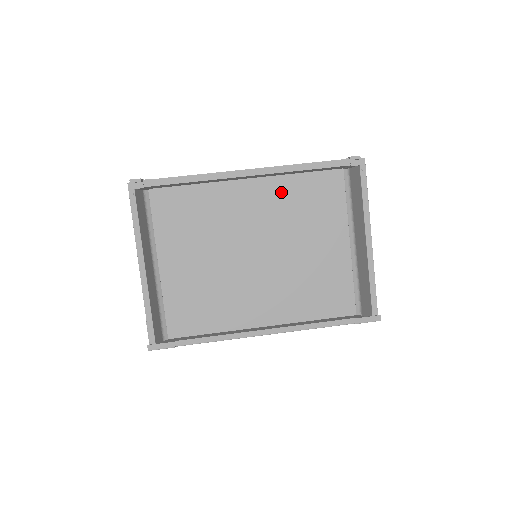
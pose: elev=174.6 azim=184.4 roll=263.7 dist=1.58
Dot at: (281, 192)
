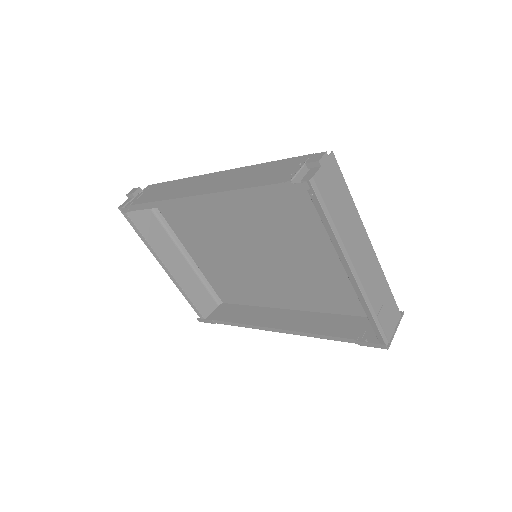
Dot at: (254, 196)
